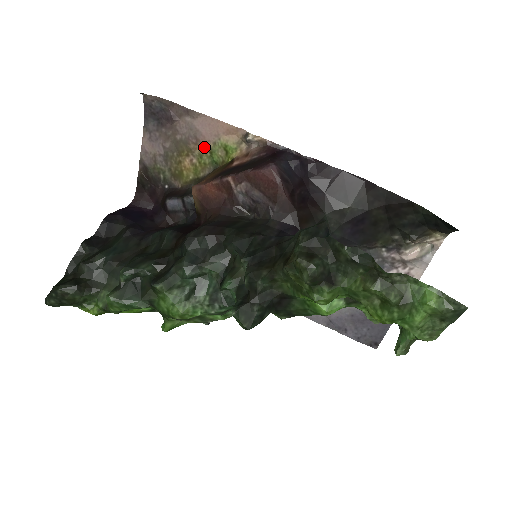
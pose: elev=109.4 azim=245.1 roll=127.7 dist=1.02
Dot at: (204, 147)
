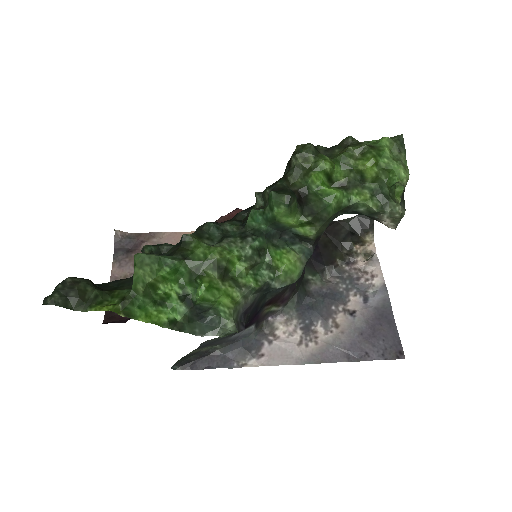
Dot at: occluded
